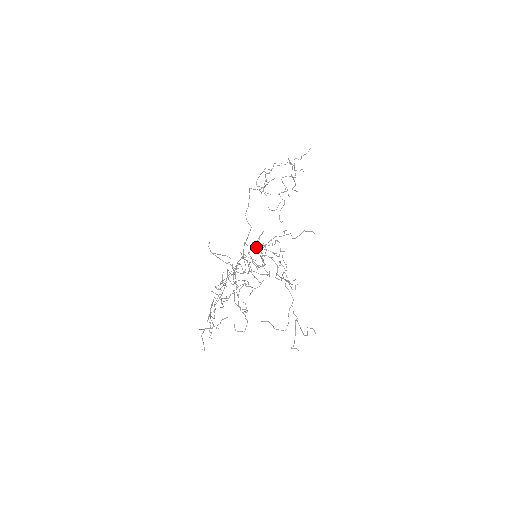
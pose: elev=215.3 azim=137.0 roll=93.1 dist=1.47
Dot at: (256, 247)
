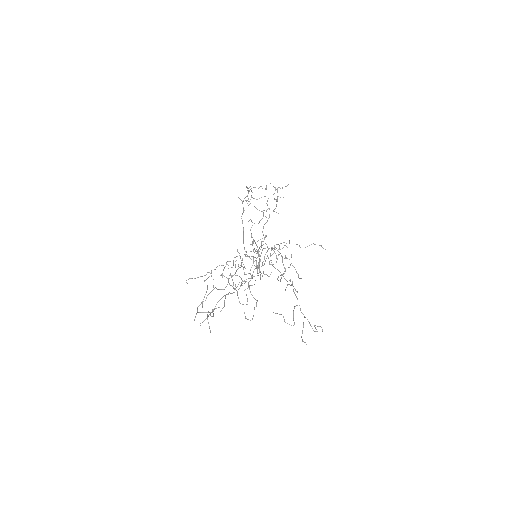
Dot at: occluded
